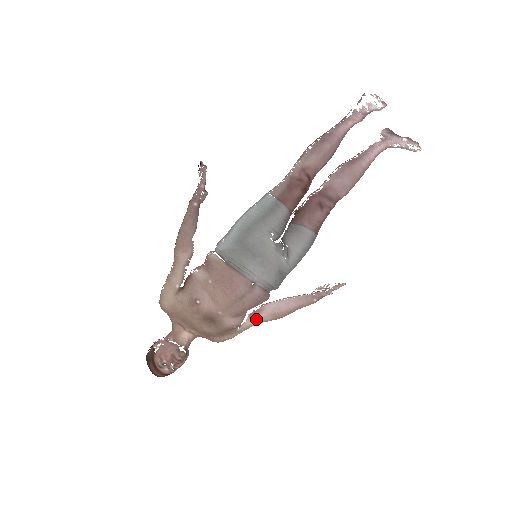
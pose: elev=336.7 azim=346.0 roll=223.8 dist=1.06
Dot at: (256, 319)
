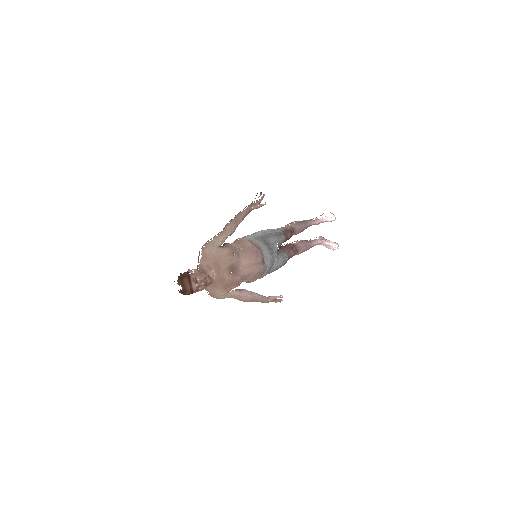
Dot at: (239, 293)
